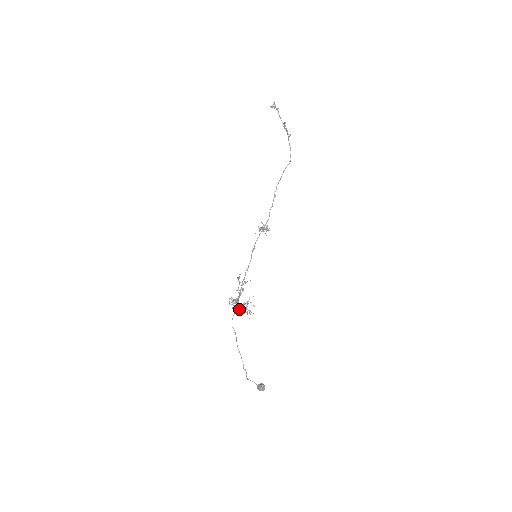
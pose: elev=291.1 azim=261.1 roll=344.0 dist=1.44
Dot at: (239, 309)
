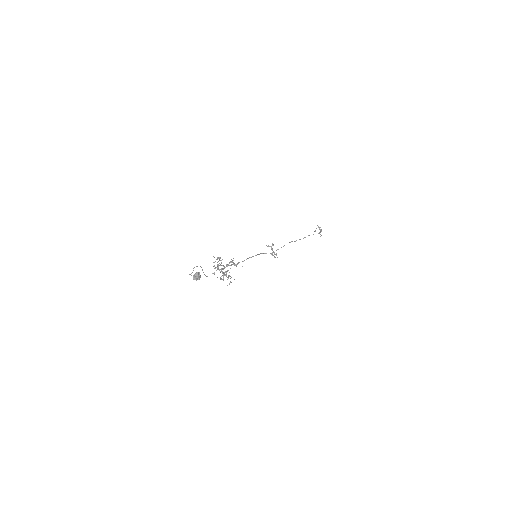
Dot at: (219, 259)
